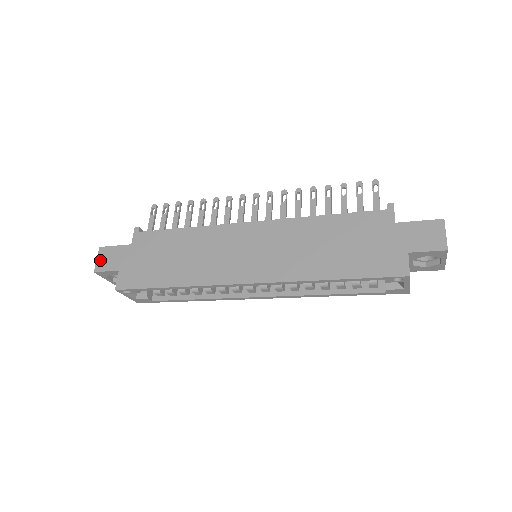
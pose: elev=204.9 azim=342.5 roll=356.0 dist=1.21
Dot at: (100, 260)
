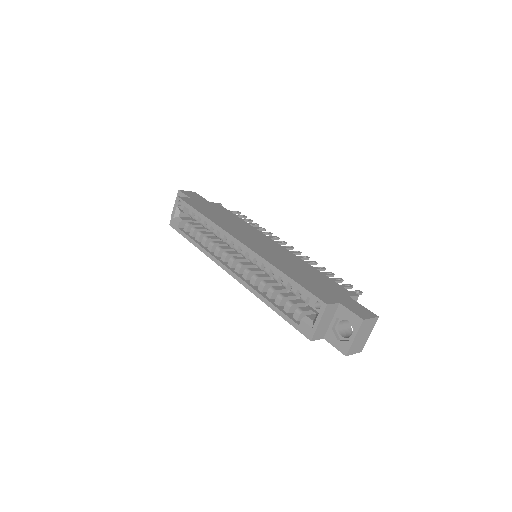
Dot at: (188, 192)
